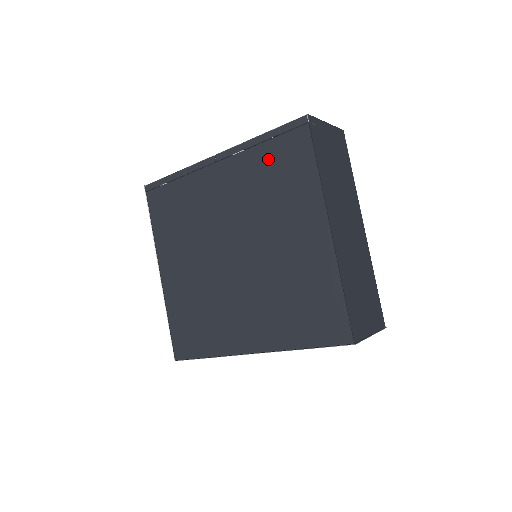
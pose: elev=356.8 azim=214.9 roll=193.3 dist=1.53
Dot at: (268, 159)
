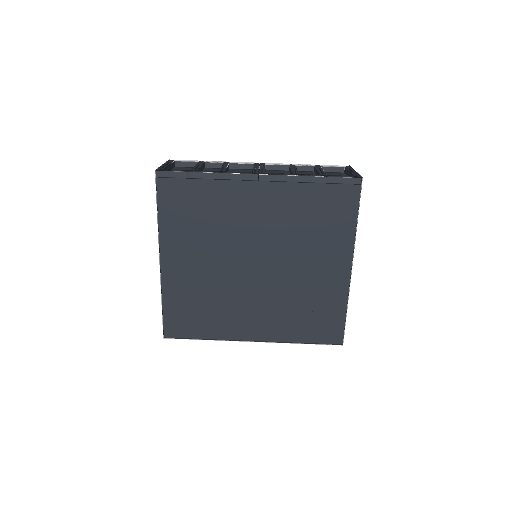
Dot at: (314, 199)
